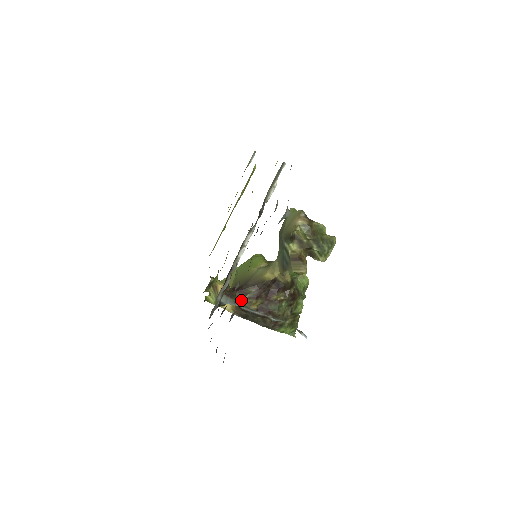
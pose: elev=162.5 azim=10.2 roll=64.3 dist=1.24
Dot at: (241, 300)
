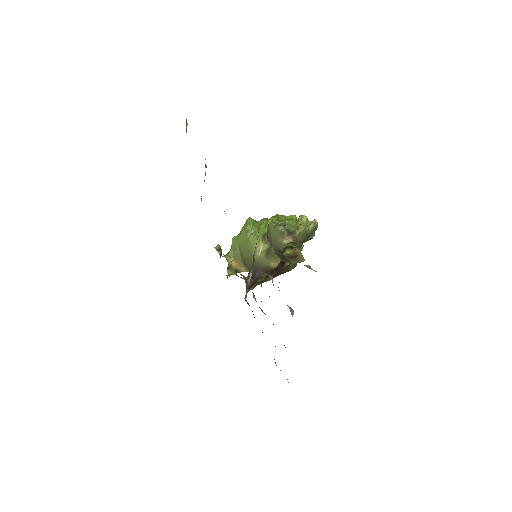
Dot at: (260, 282)
